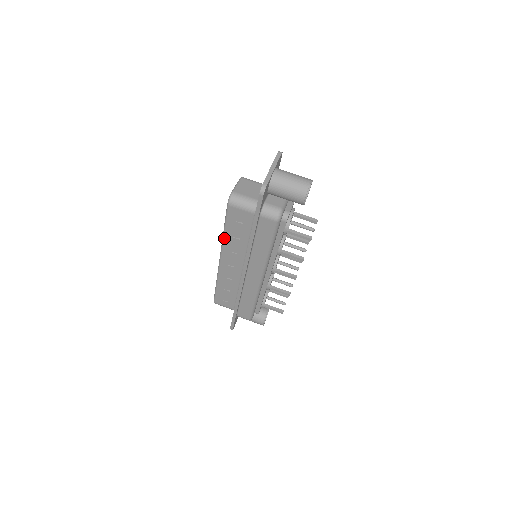
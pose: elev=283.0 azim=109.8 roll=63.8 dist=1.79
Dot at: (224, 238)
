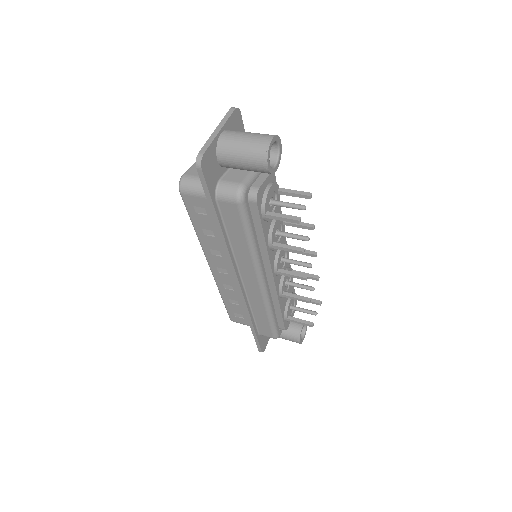
Dot at: (199, 238)
